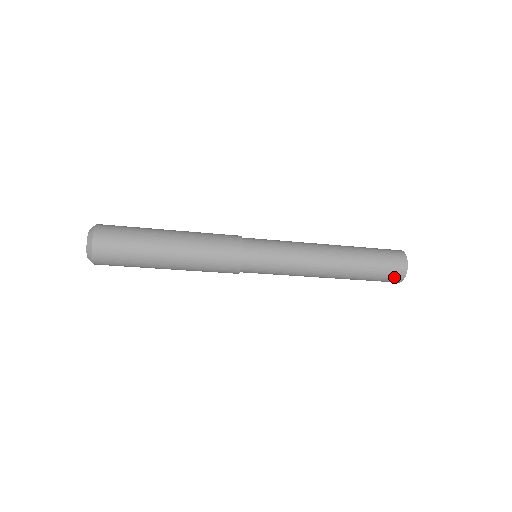
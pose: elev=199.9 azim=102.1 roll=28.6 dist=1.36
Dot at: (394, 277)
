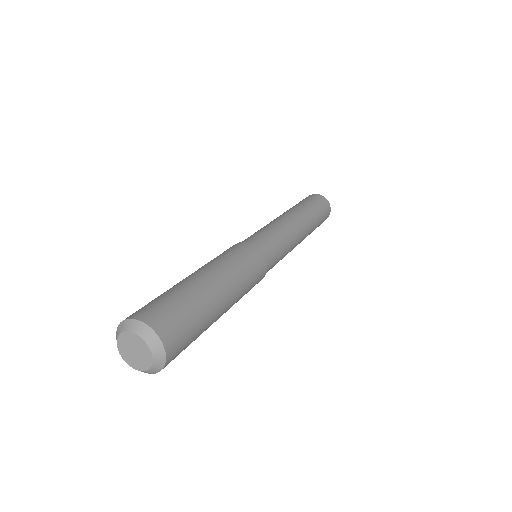
Dot at: (326, 218)
